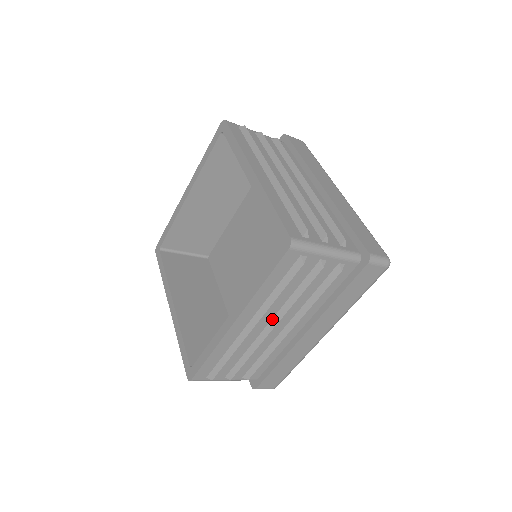
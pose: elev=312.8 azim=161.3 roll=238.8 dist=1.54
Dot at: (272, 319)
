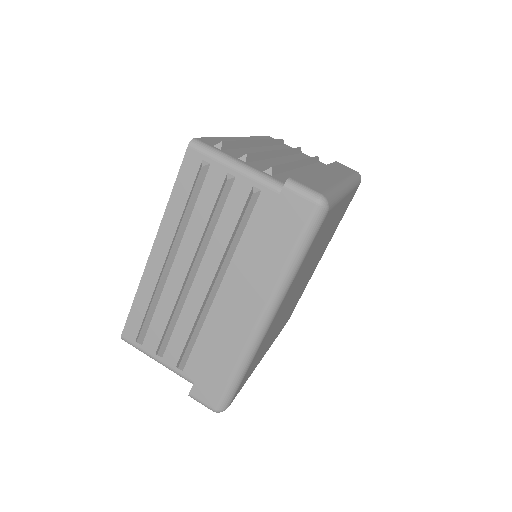
Dot at: (192, 262)
